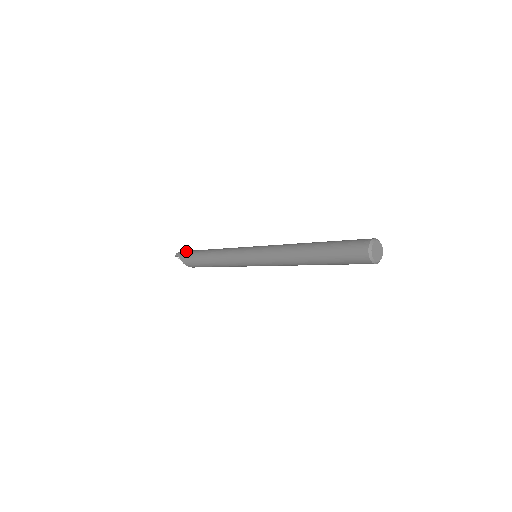
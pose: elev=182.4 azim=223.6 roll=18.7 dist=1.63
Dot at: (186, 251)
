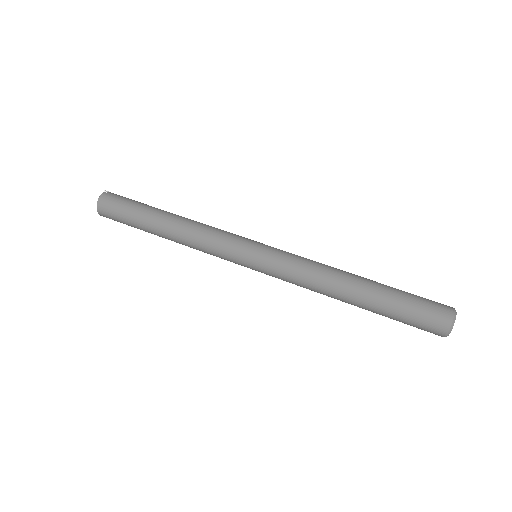
Dot at: (115, 218)
